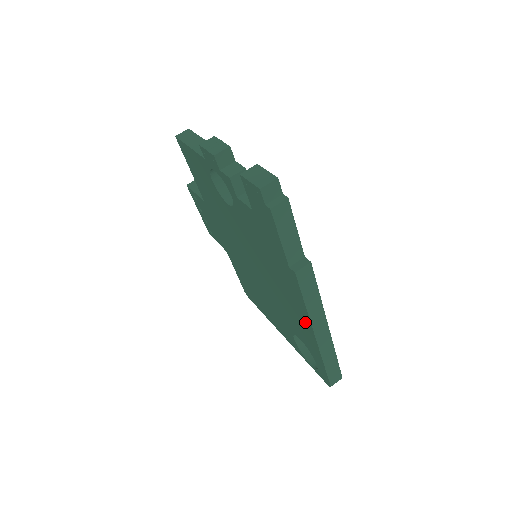
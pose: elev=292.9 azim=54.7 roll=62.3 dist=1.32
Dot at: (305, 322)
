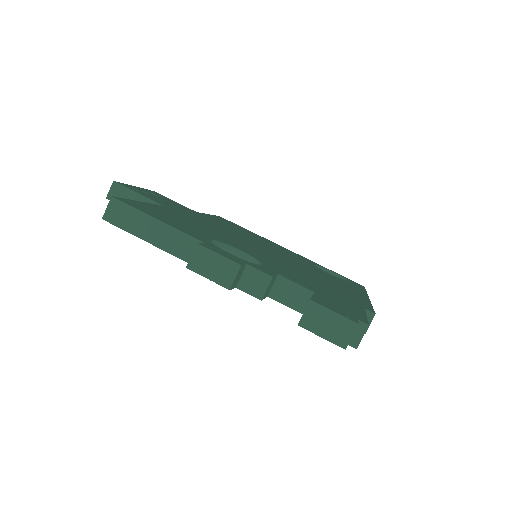
Dot at: occluded
